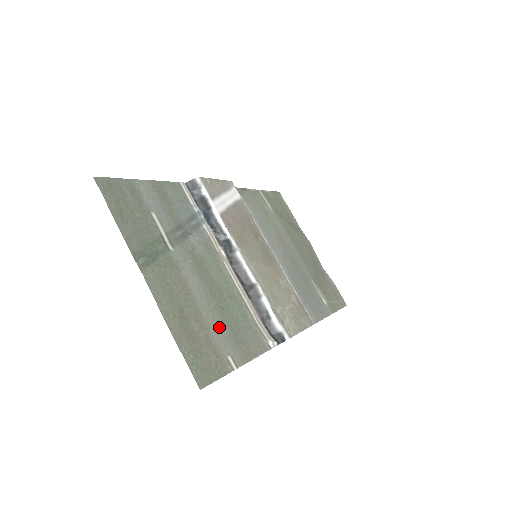
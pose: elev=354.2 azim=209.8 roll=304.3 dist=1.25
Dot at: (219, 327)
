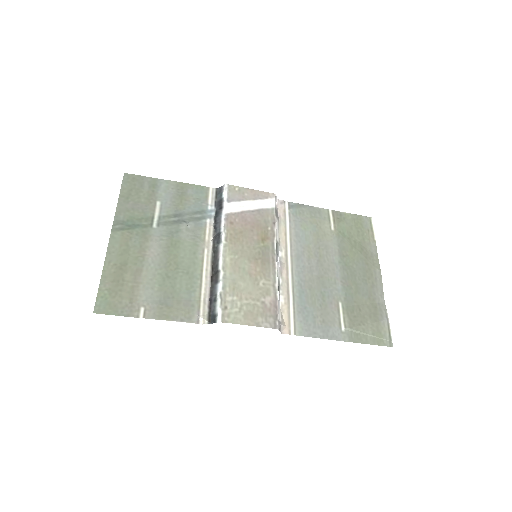
Dot at: (152, 287)
